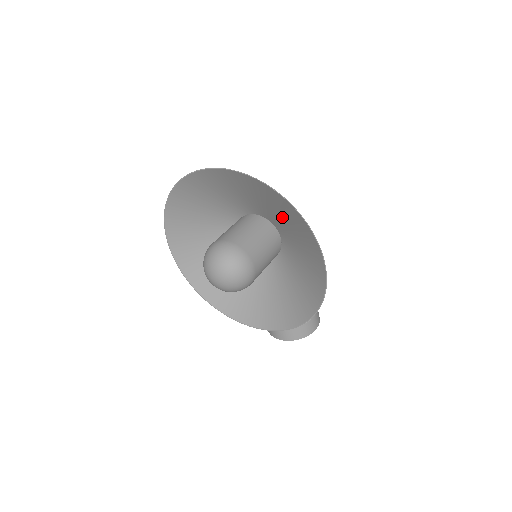
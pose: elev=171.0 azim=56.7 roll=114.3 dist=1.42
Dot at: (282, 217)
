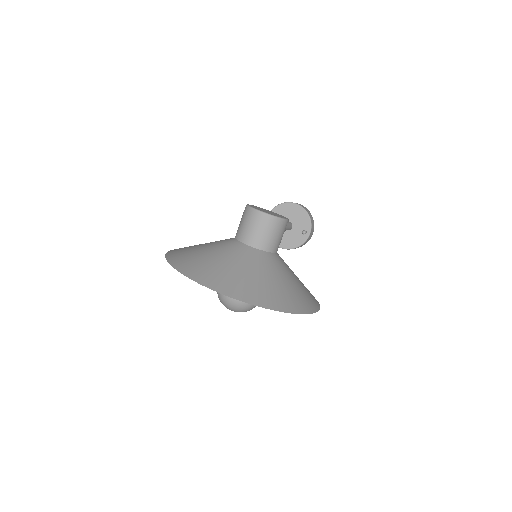
Dot at: (278, 281)
